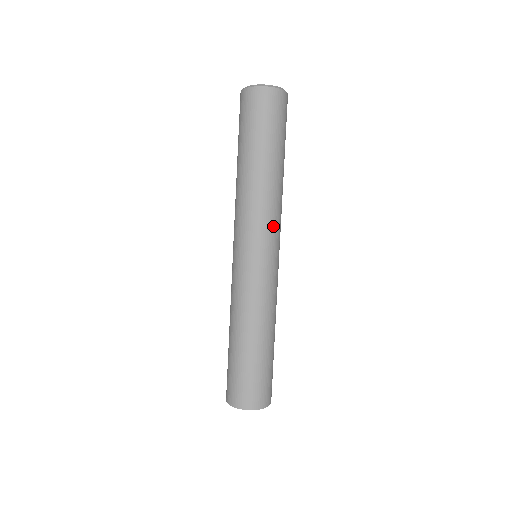
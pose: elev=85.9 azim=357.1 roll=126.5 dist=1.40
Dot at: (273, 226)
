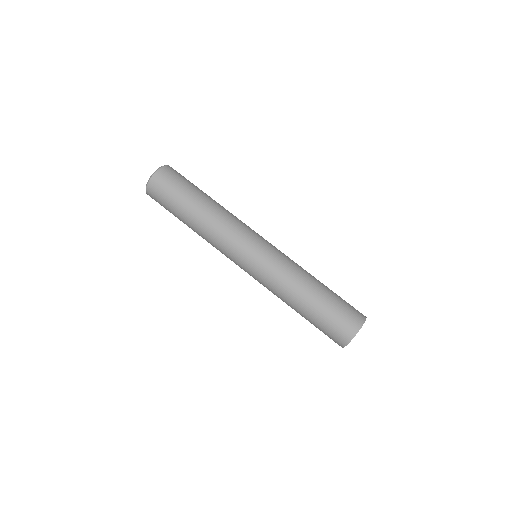
Dot at: (245, 227)
